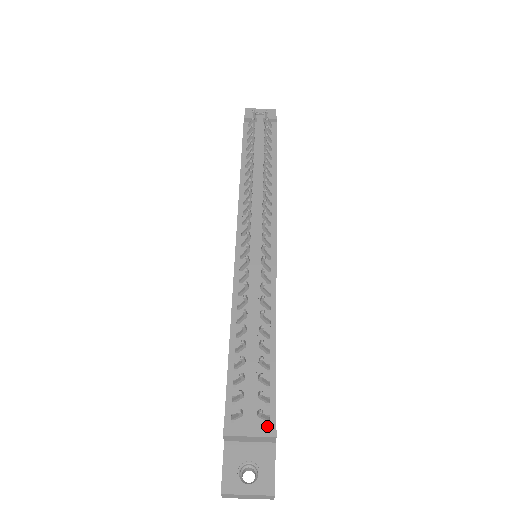
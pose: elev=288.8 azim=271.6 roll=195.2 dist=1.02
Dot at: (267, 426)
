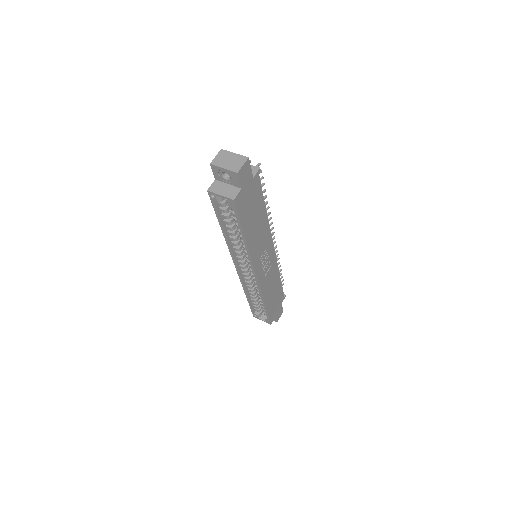
Dot at: occluded
